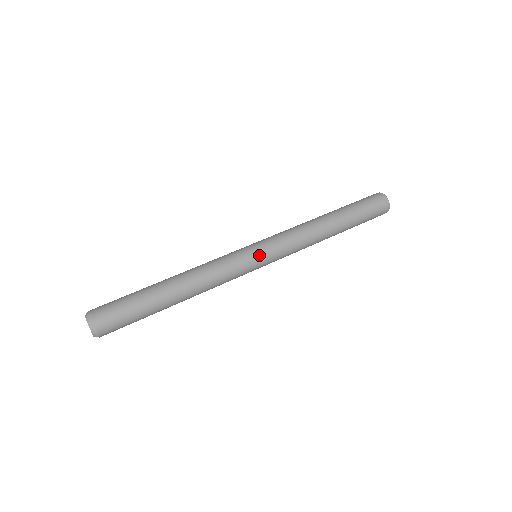
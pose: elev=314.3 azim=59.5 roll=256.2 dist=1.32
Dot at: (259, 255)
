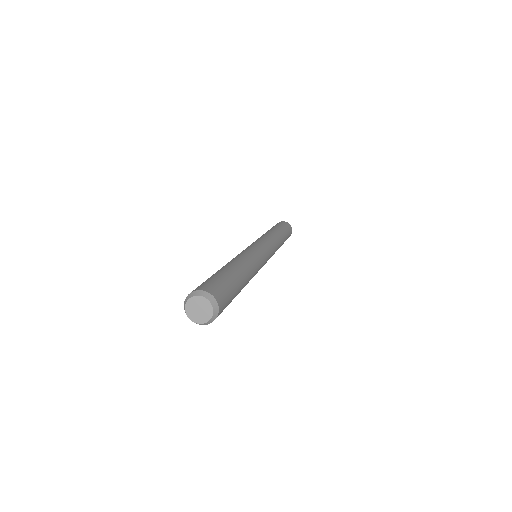
Dot at: (263, 247)
